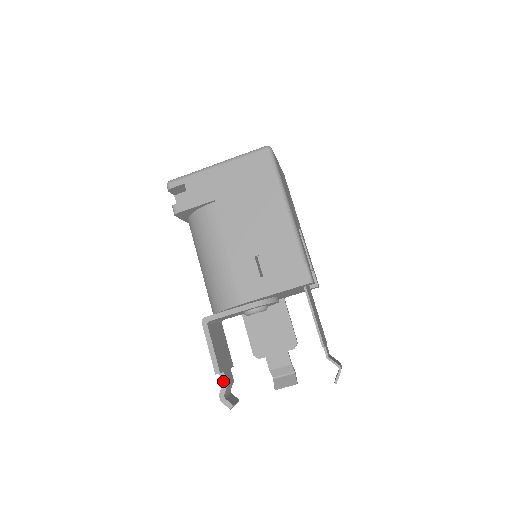
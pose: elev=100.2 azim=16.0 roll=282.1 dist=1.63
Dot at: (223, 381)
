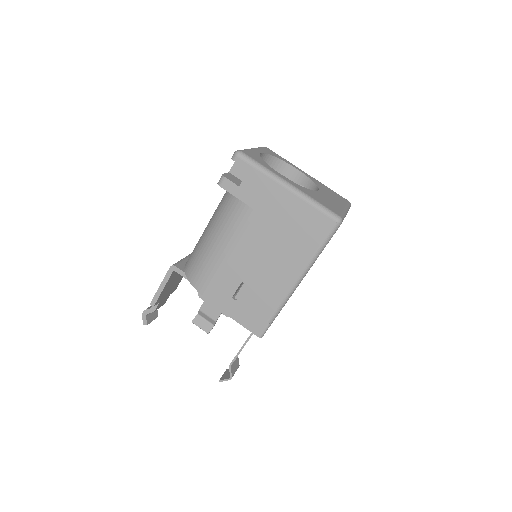
Dot at: (154, 307)
